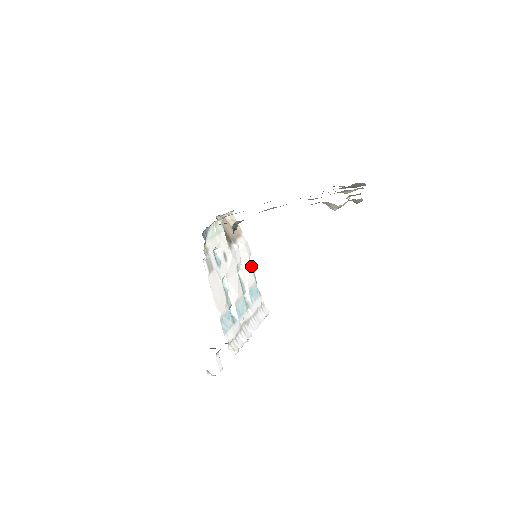
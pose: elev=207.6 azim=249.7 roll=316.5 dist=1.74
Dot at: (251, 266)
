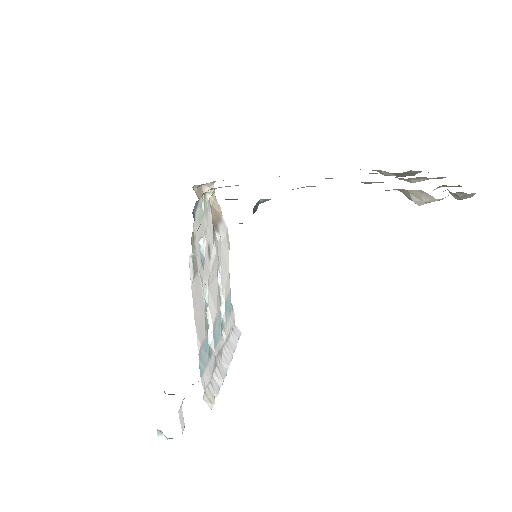
Dot at: occluded
